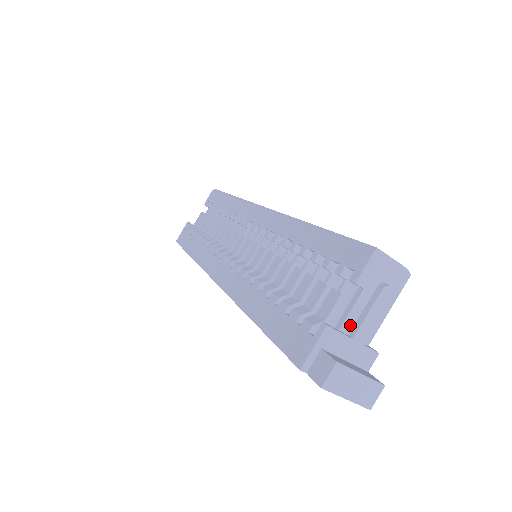
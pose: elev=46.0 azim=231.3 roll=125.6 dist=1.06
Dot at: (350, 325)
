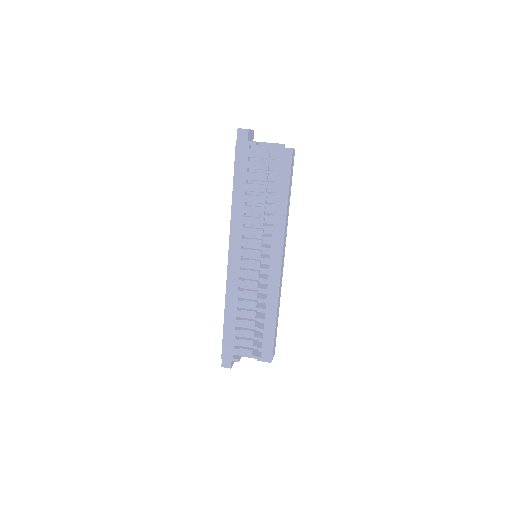
Dot at: (245, 355)
